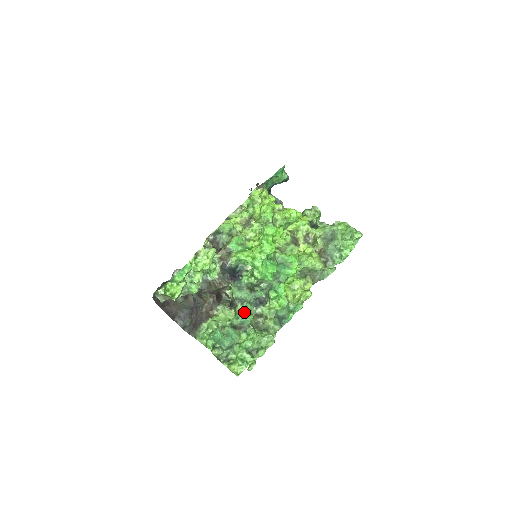
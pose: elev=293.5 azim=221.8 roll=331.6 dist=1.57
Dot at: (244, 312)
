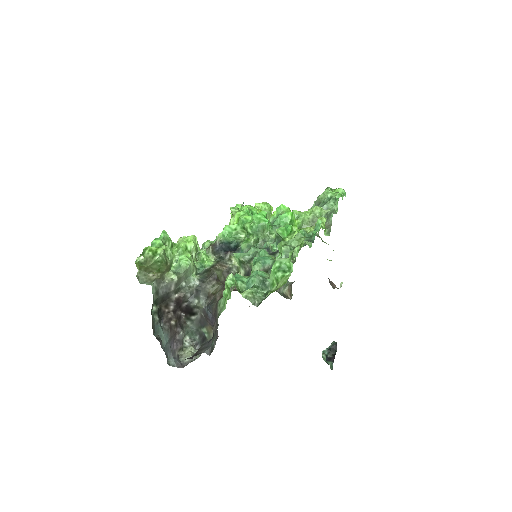
Dot at: occluded
